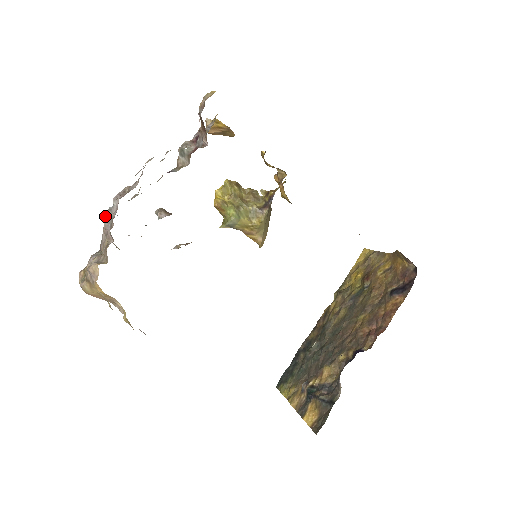
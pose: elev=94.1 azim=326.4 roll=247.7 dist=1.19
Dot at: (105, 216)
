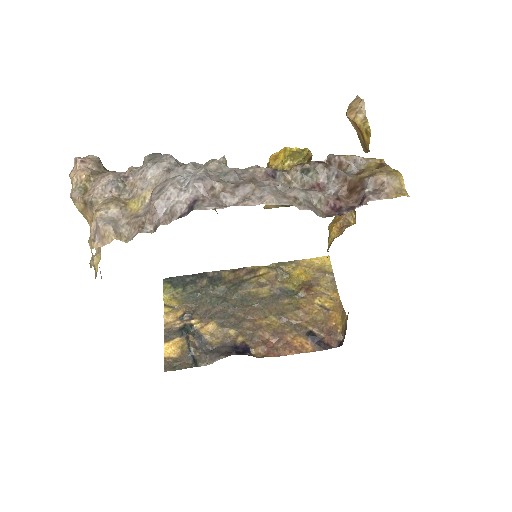
Dot at: (167, 185)
